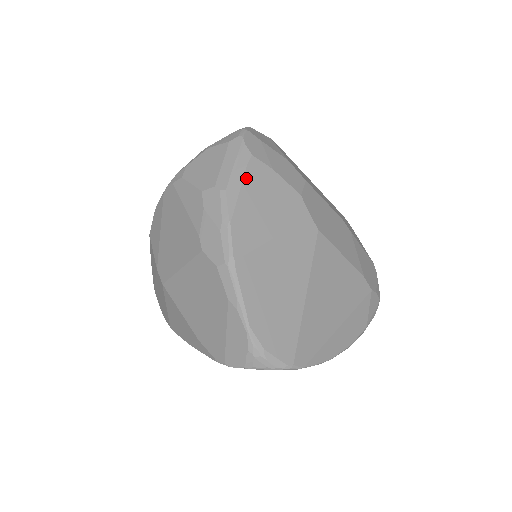
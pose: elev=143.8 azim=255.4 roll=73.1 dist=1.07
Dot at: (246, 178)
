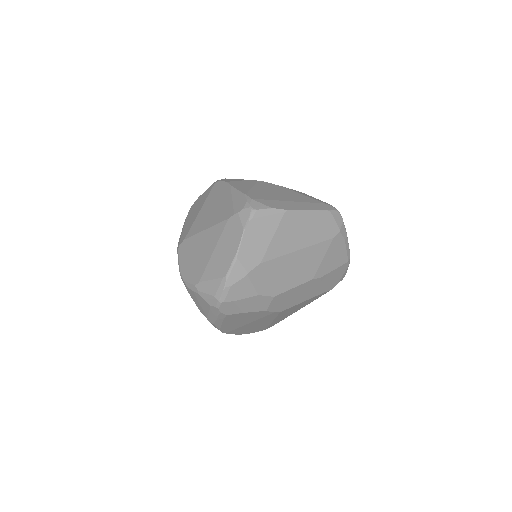
Dot at: (225, 320)
